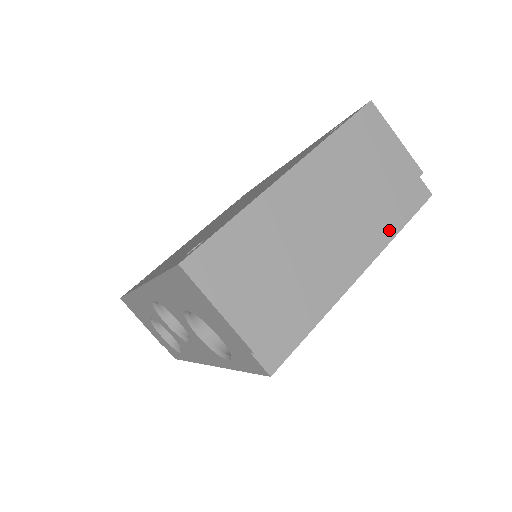
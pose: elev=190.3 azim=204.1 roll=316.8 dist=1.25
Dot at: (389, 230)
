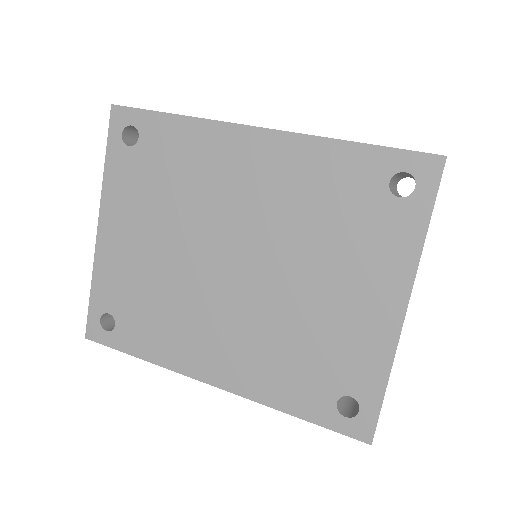
Dot at: occluded
